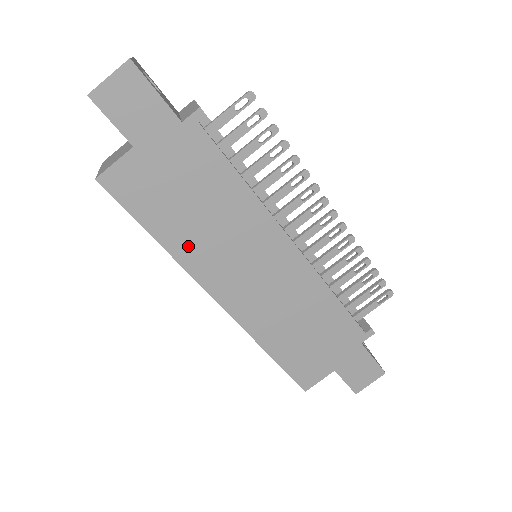
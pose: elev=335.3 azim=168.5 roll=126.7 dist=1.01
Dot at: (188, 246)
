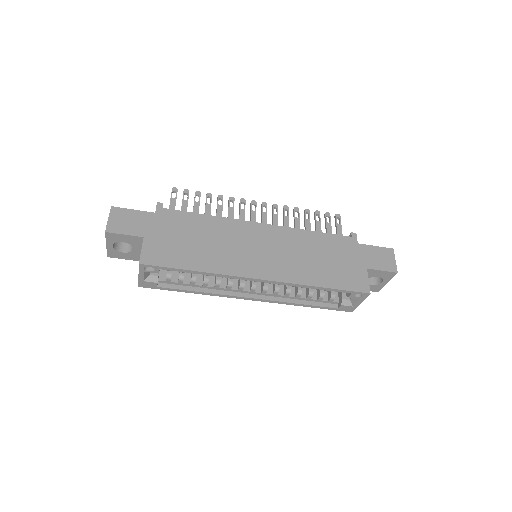
Dot at: (214, 262)
